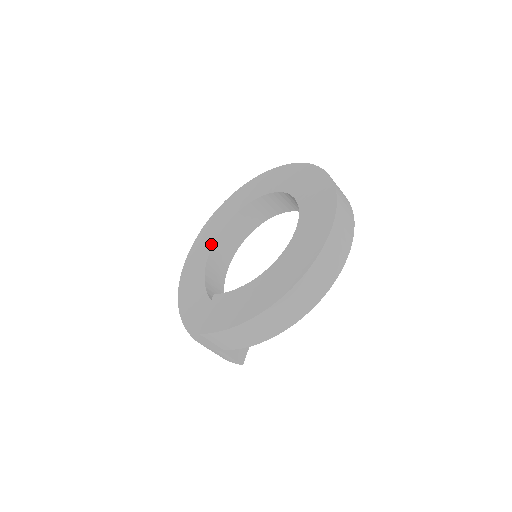
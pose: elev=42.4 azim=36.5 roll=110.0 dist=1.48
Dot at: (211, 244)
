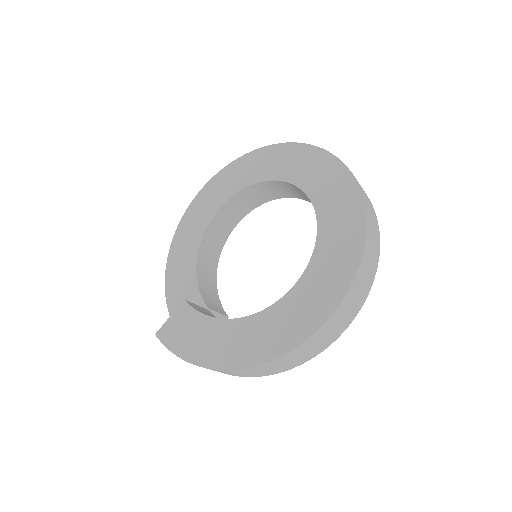
Dot at: (225, 198)
